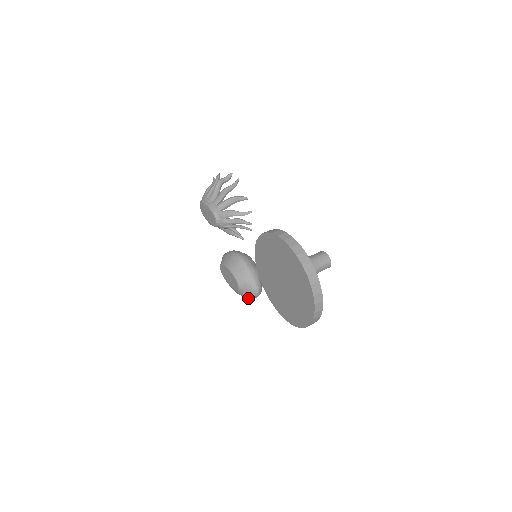
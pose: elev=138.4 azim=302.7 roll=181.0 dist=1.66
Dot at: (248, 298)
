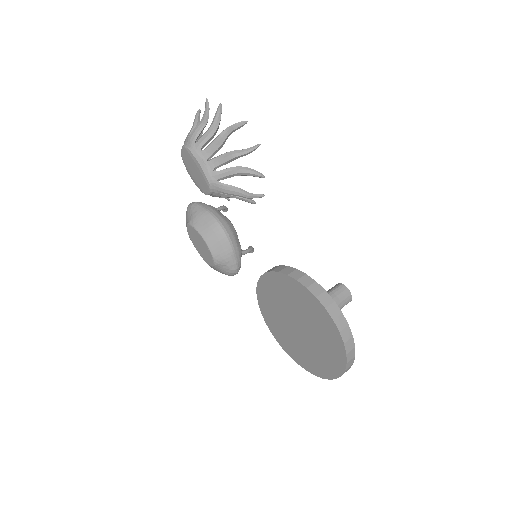
Dot at: occluded
